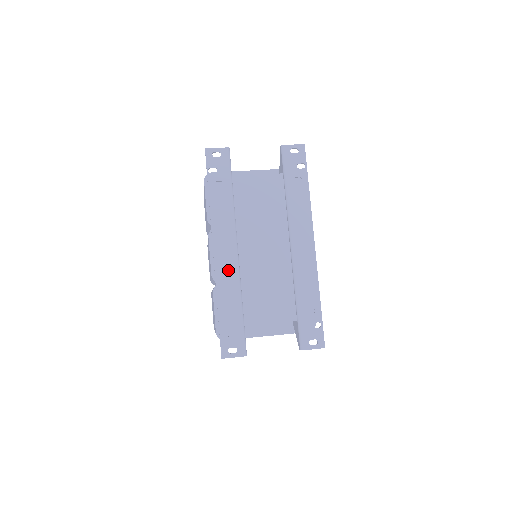
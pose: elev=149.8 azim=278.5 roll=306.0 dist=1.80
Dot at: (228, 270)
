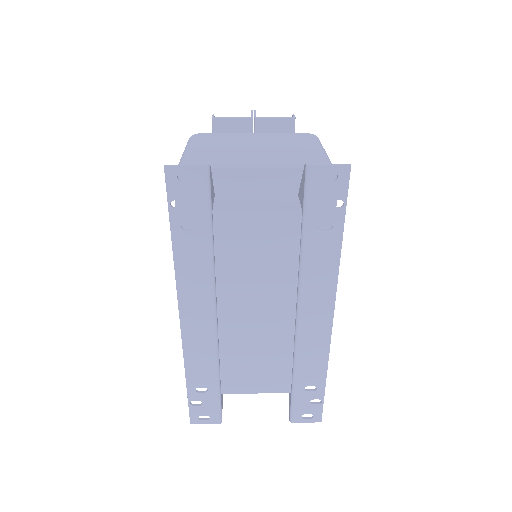
Dot at: (201, 340)
